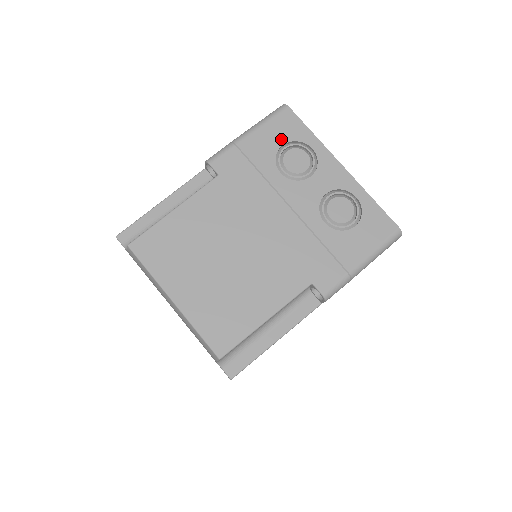
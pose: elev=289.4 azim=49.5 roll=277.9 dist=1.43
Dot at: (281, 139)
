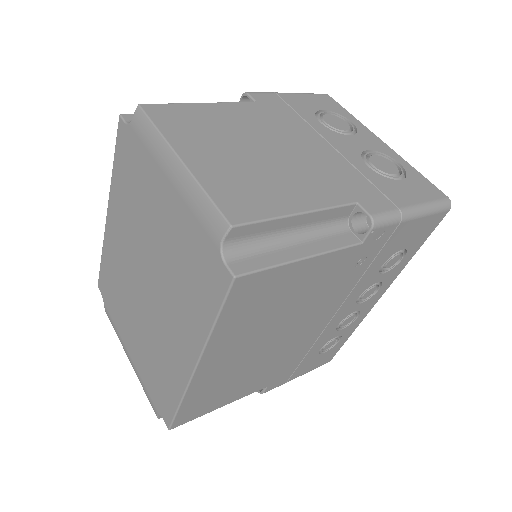
Dot at: (321, 106)
